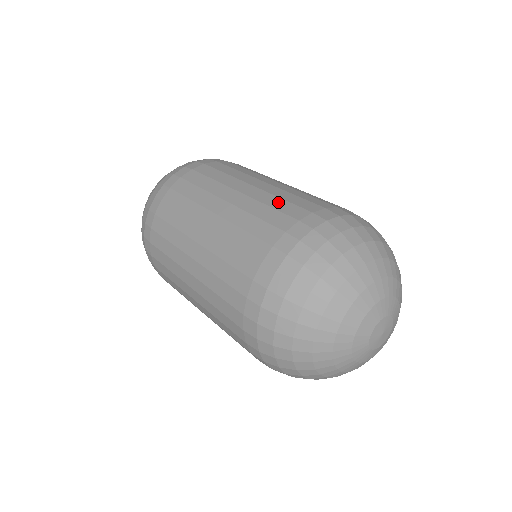
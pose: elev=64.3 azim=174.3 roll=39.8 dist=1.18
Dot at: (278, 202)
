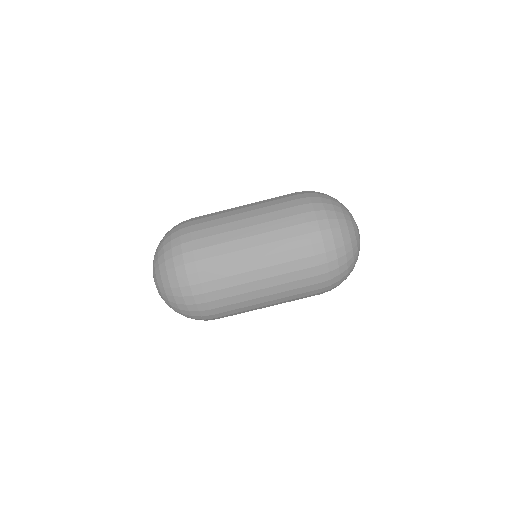
Dot at: occluded
